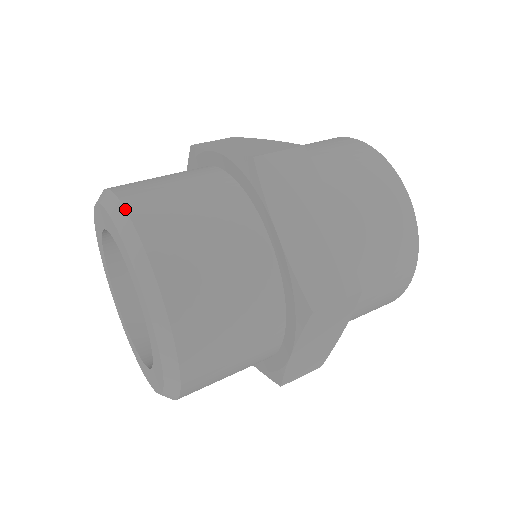
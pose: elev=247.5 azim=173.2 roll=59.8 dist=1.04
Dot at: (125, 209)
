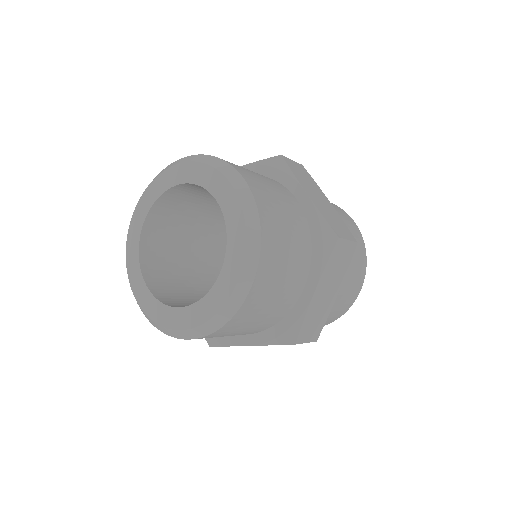
Dot at: (260, 219)
